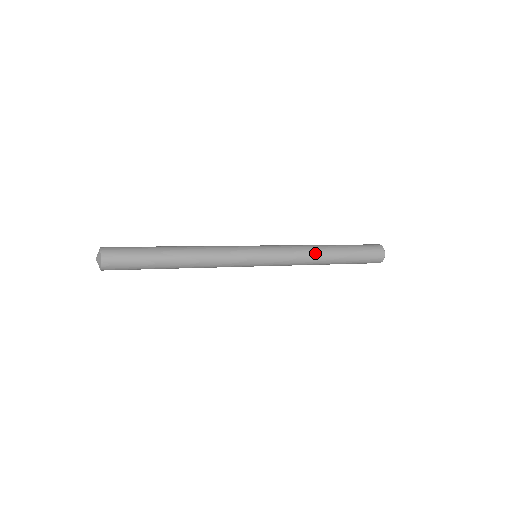
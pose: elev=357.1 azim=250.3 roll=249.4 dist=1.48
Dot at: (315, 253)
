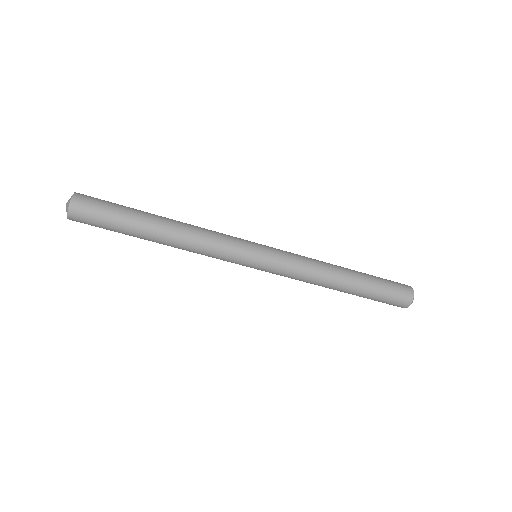
Dot at: (327, 273)
